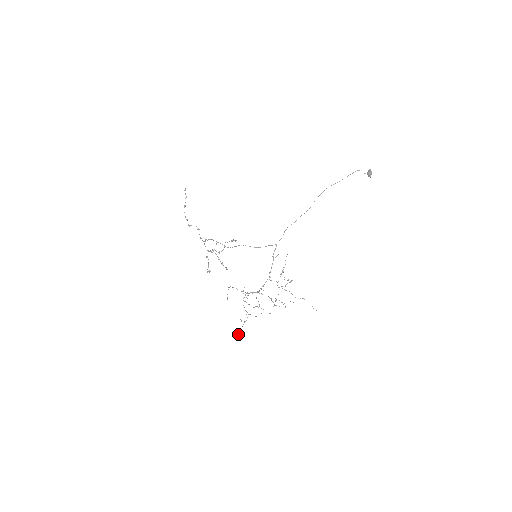
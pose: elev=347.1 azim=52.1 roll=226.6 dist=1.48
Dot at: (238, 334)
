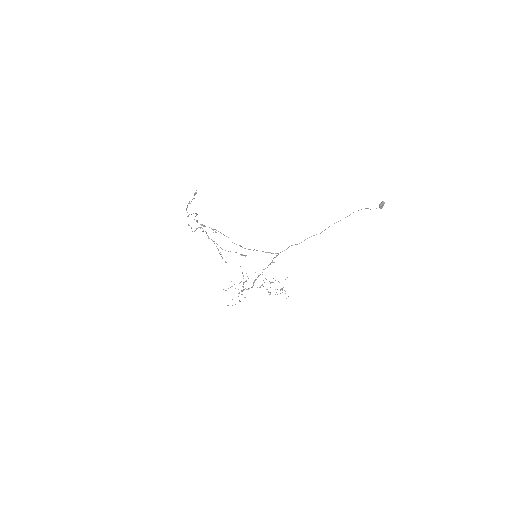
Dot at: occluded
